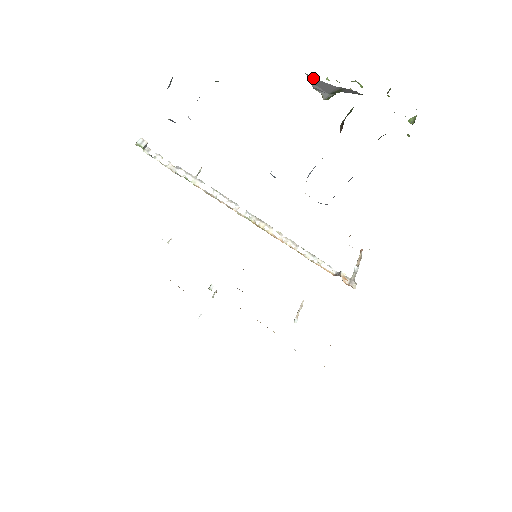
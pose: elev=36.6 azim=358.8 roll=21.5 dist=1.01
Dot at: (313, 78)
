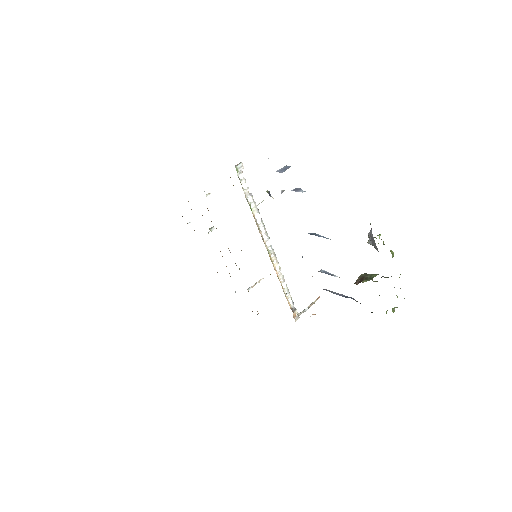
Dot at: occluded
